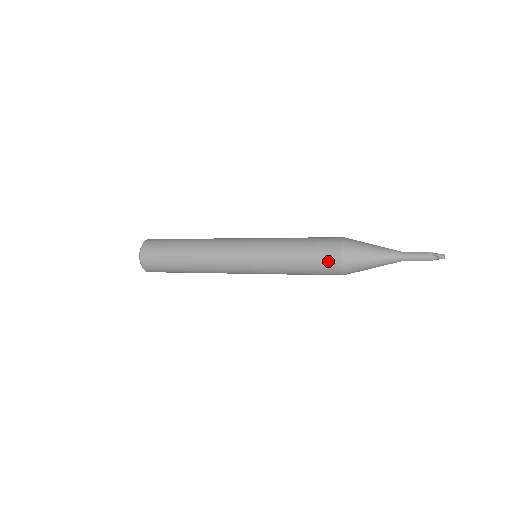
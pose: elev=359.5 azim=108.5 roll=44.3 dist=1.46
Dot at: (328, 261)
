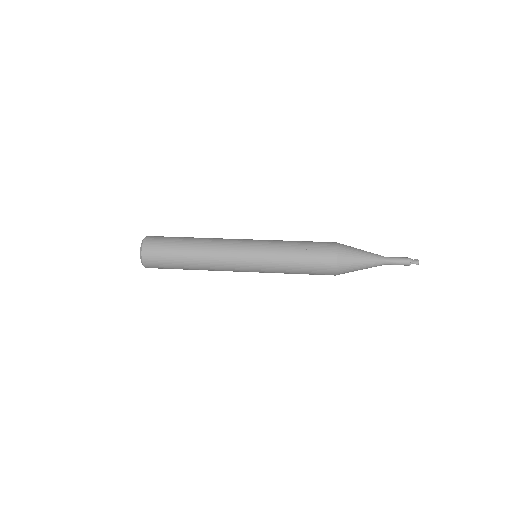
Dot at: (325, 270)
